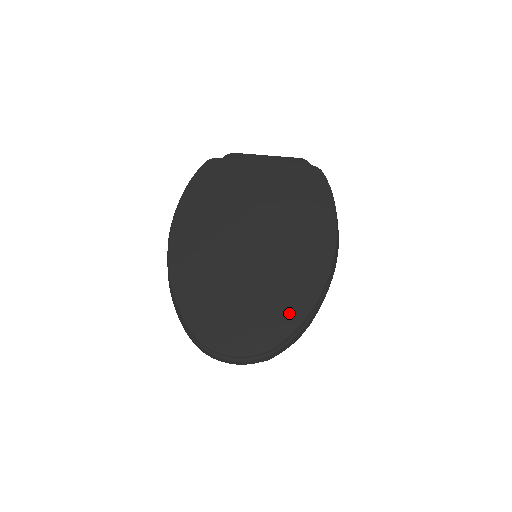
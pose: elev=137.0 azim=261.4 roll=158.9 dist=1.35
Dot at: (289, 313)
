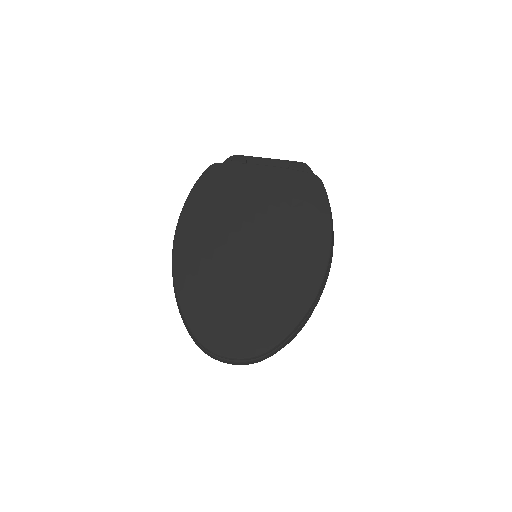
Dot at: (282, 320)
